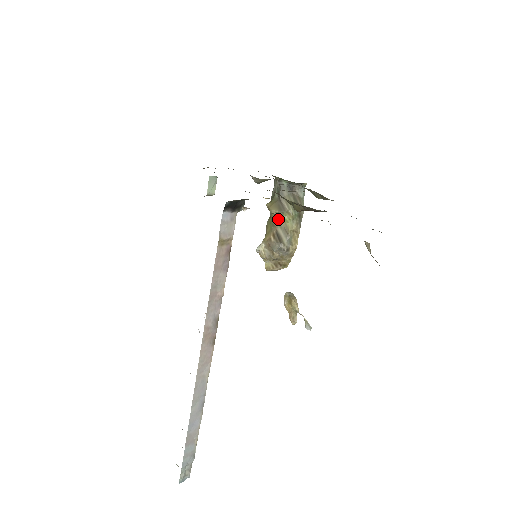
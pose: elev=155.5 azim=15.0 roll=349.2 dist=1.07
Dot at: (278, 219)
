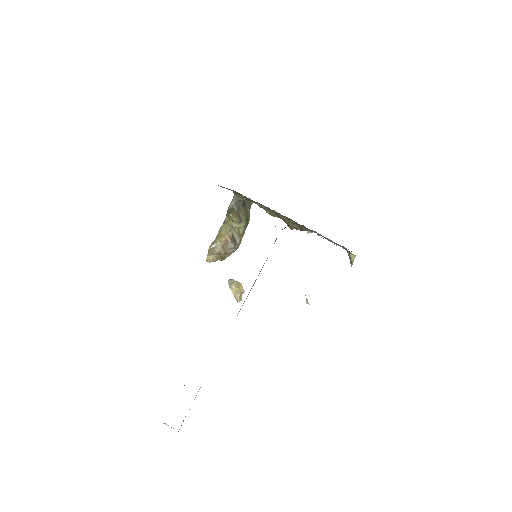
Dot at: (235, 226)
